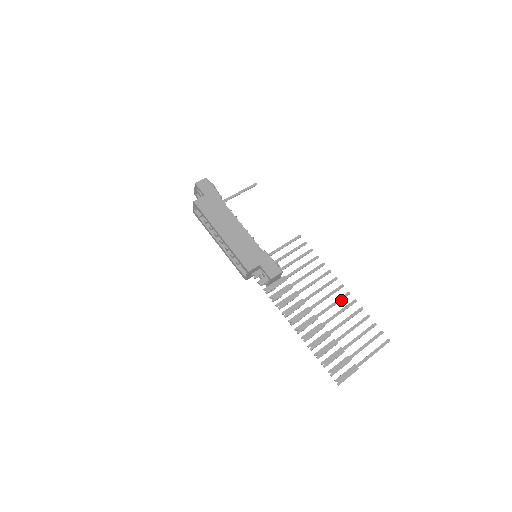
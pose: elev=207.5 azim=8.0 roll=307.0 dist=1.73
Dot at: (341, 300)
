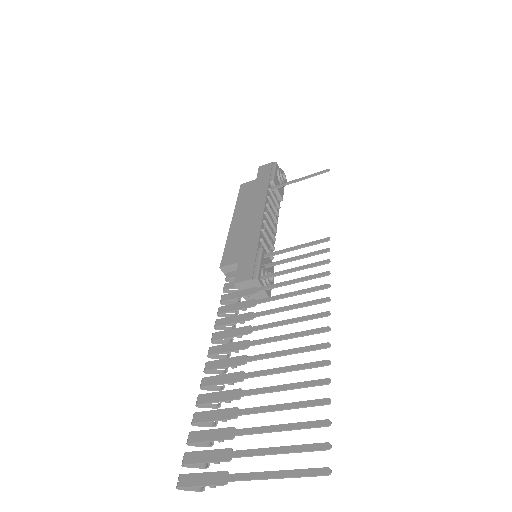
Dot at: (305, 351)
